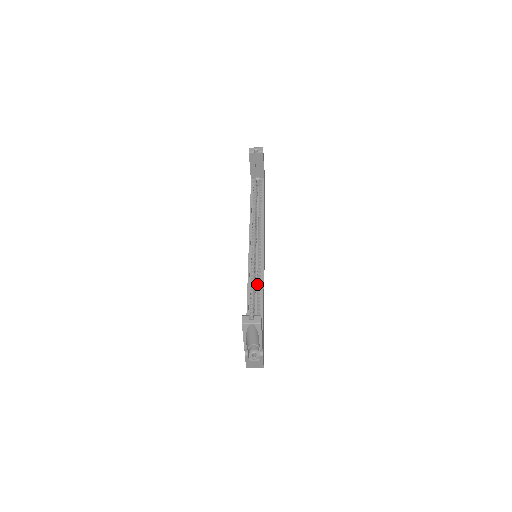
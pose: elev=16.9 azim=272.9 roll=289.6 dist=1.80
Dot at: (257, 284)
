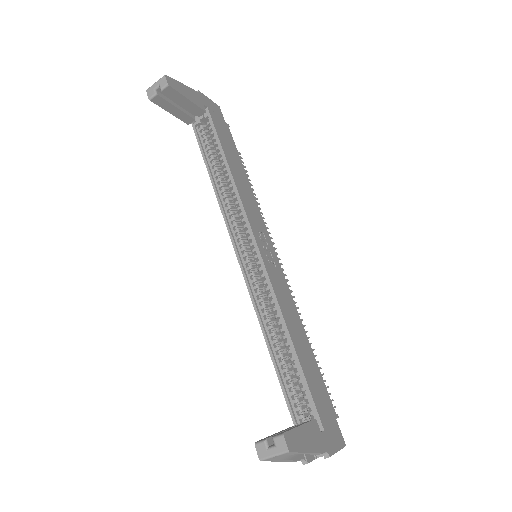
Dot at: (273, 316)
